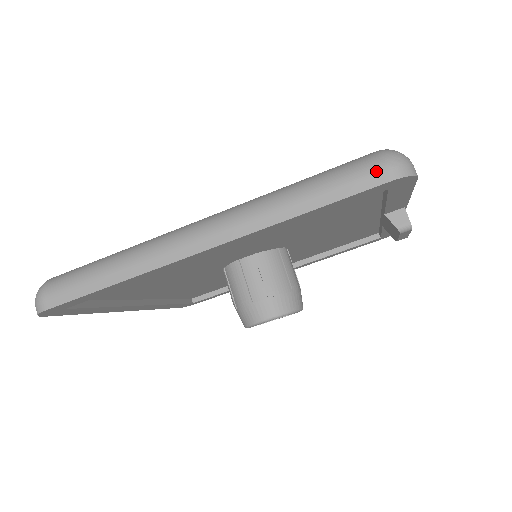
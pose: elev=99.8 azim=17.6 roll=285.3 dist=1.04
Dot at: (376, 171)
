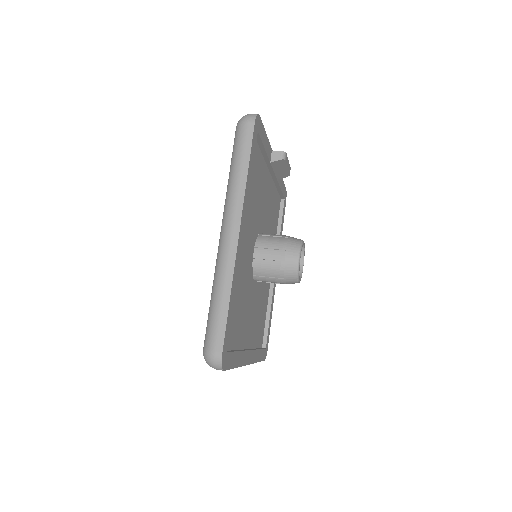
Dot at: (246, 127)
